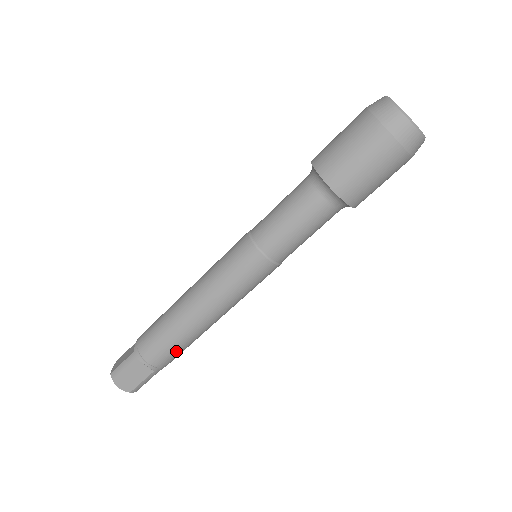
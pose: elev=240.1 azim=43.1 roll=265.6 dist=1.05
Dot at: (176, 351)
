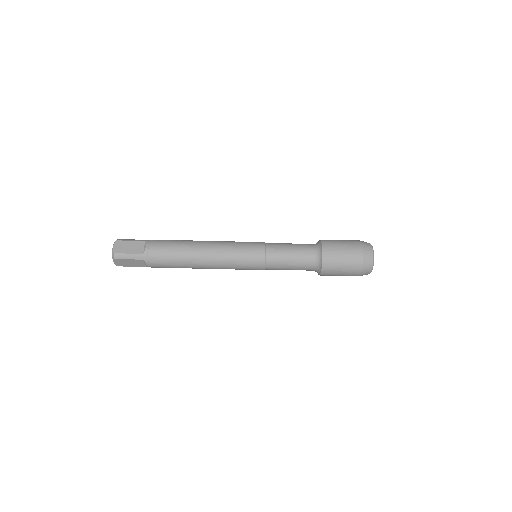
Dot at: (169, 254)
